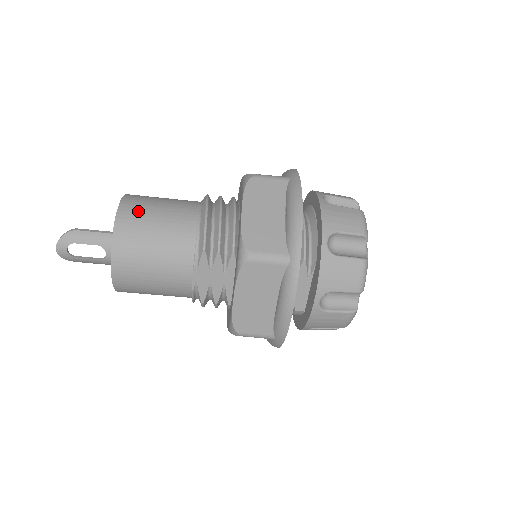
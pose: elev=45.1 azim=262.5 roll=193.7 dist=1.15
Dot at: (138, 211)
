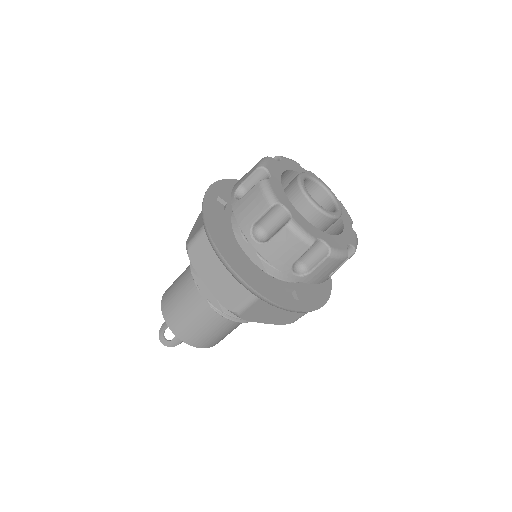
Dot at: occluded
